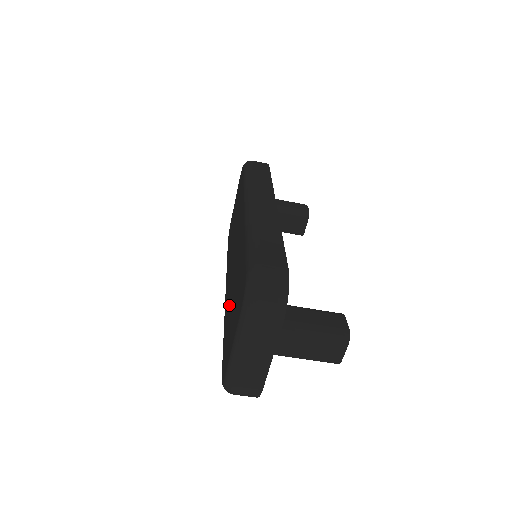
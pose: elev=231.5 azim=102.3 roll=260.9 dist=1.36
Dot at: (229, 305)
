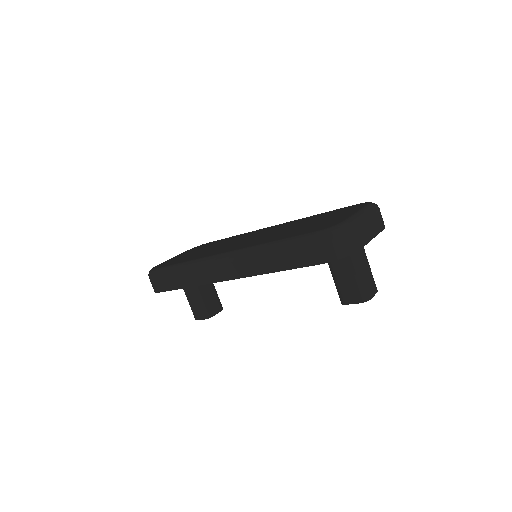
Dot at: (283, 233)
